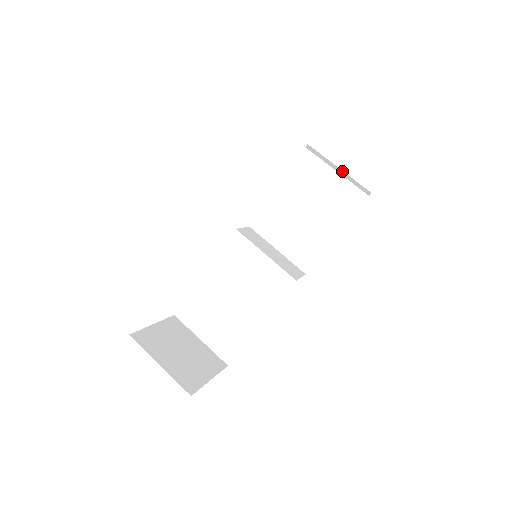
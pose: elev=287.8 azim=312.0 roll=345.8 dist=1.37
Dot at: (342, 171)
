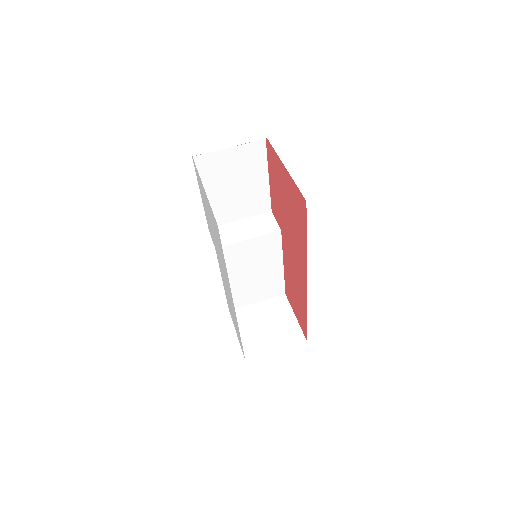
Dot at: occluded
